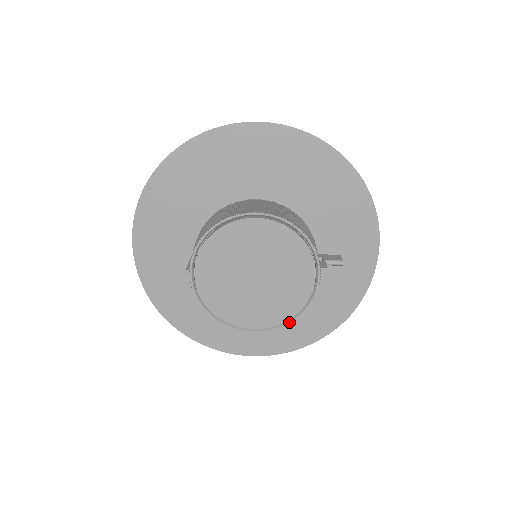
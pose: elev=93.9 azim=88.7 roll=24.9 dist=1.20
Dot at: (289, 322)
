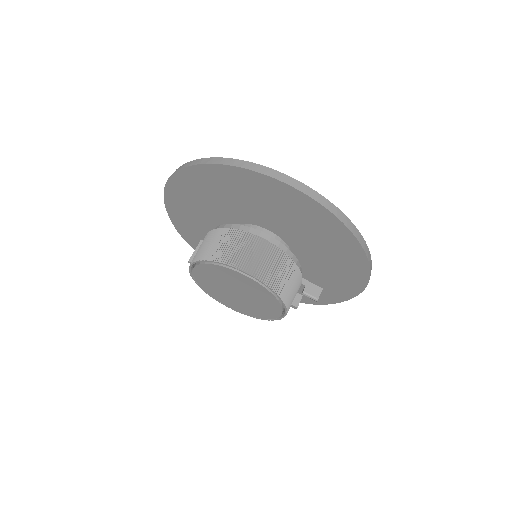
Dot at: (255, 317)
